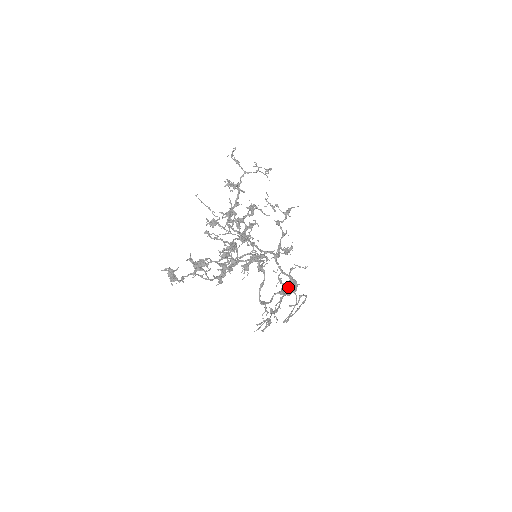
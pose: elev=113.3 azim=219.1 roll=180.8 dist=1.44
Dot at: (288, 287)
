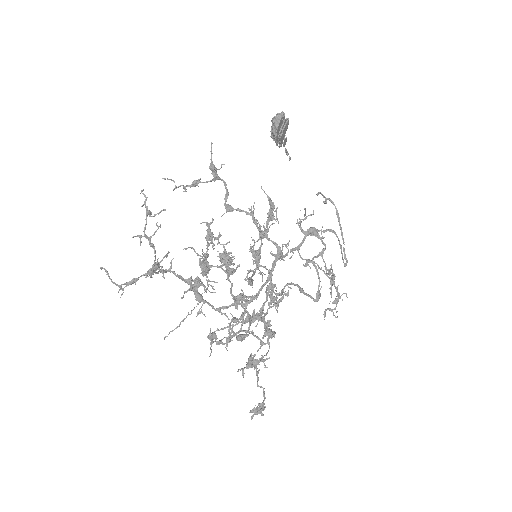
Dot at: (281, 139)
